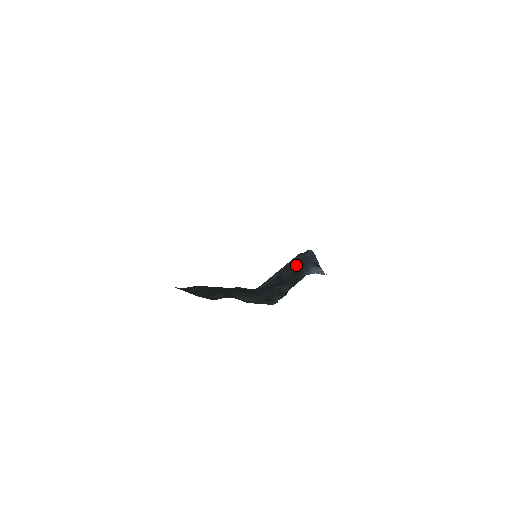
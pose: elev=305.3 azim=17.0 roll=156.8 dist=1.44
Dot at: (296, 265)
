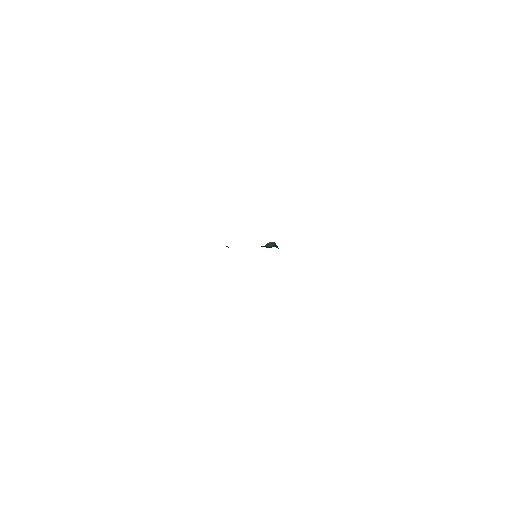
Dot at: occluded
